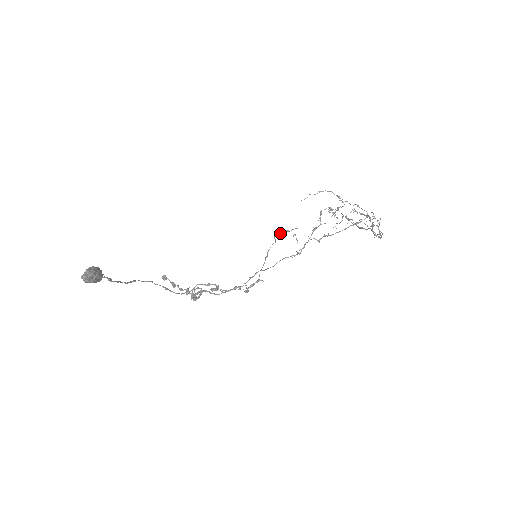
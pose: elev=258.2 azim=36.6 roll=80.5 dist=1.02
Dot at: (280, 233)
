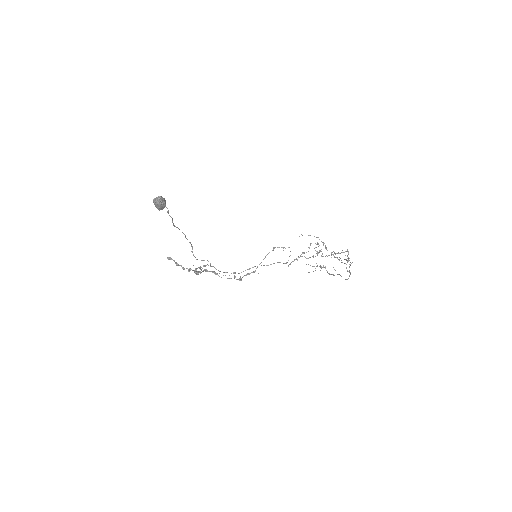
Dot at: (278, 247)
